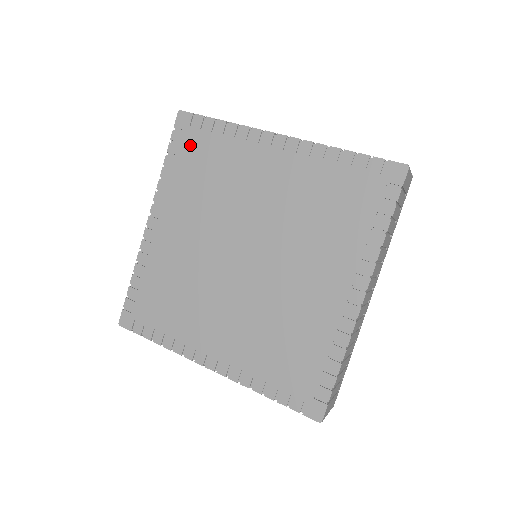
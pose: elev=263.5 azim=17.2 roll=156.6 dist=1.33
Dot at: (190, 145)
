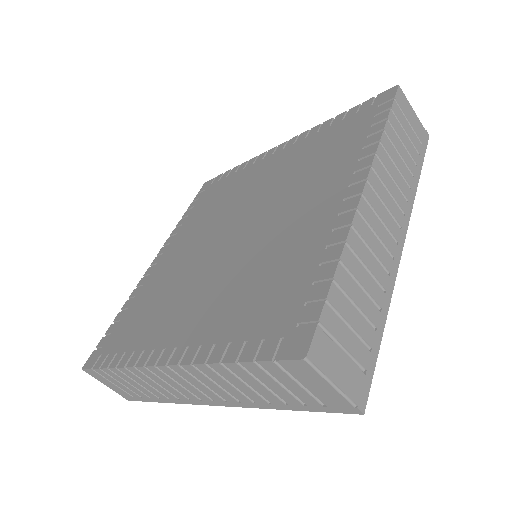
Dot at: (207, 194)
